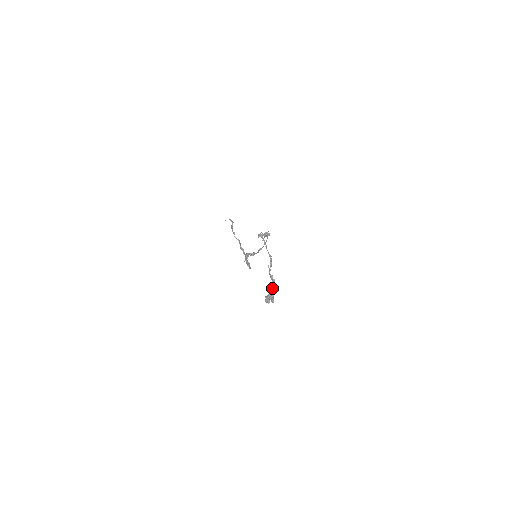
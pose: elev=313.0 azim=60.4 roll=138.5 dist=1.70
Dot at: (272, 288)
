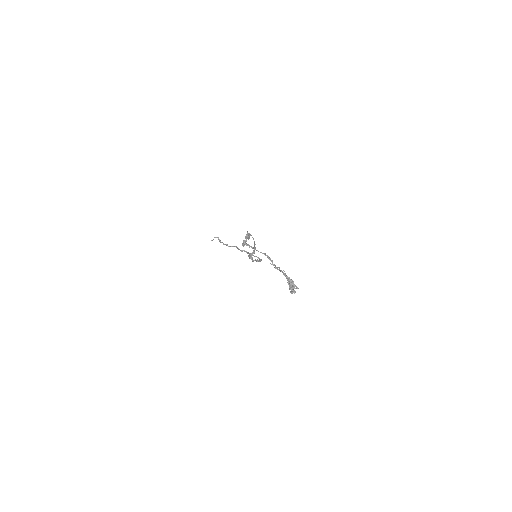
Dot at: (287, 280)
